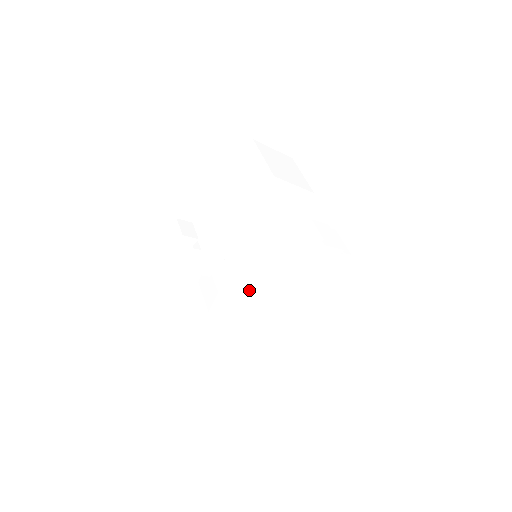
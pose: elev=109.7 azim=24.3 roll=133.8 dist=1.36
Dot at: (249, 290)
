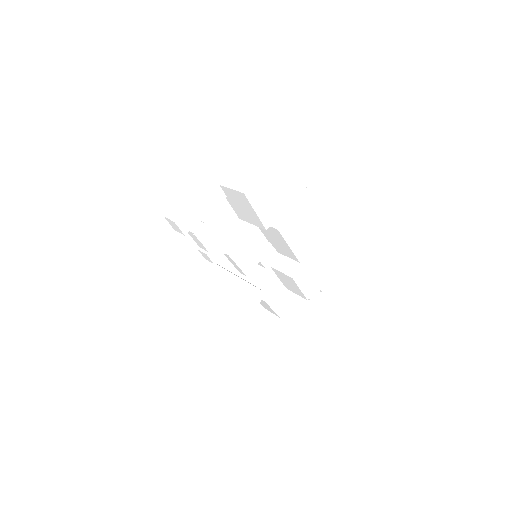
Dot at: (251, 285)
